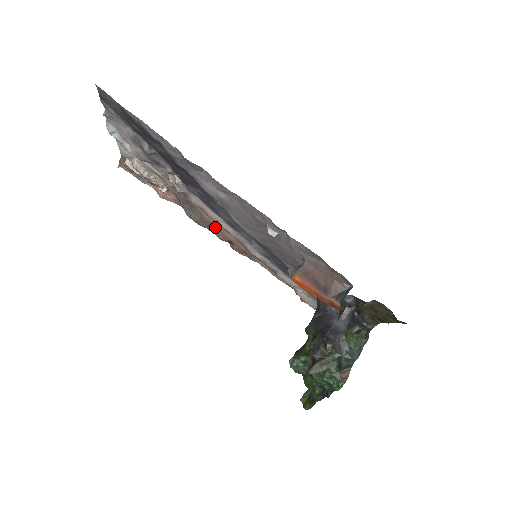
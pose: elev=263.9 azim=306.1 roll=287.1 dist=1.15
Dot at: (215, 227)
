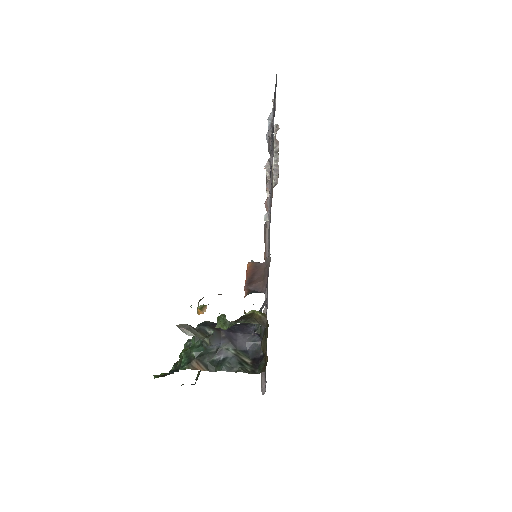
Dot at: occluded
